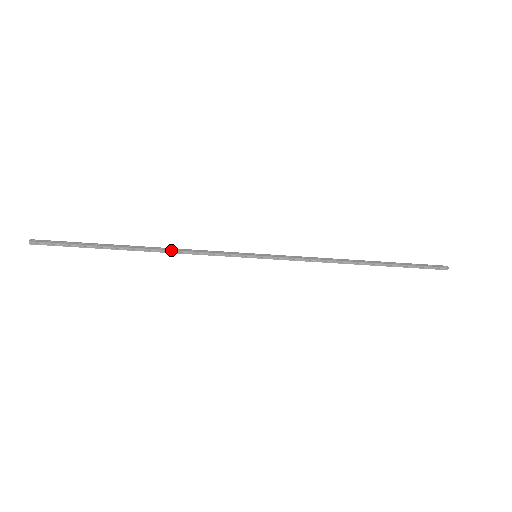
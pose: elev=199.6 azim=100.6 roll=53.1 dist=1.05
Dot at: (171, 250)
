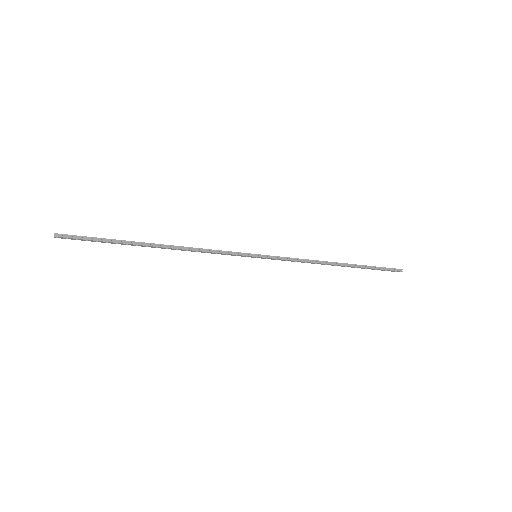
Dot at: (185, 249)
